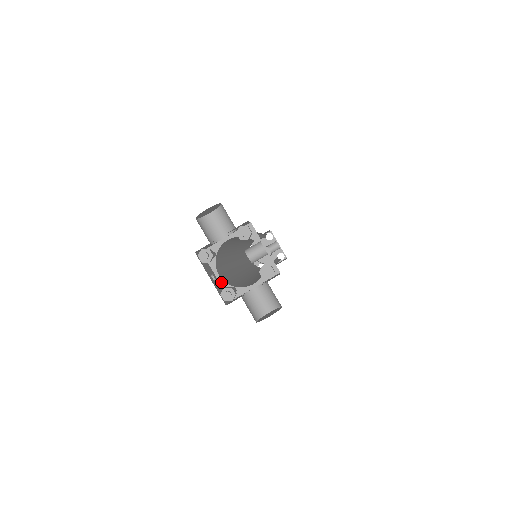
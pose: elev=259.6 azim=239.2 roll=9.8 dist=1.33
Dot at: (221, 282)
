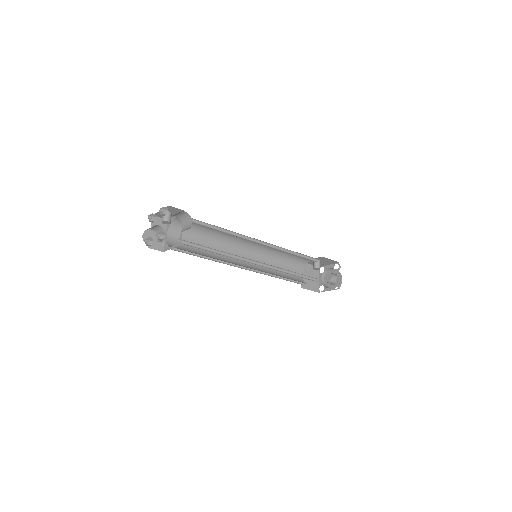
Dot at: (174, 247)
